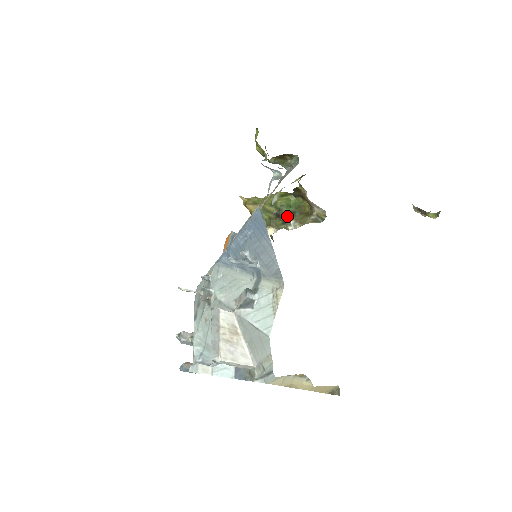
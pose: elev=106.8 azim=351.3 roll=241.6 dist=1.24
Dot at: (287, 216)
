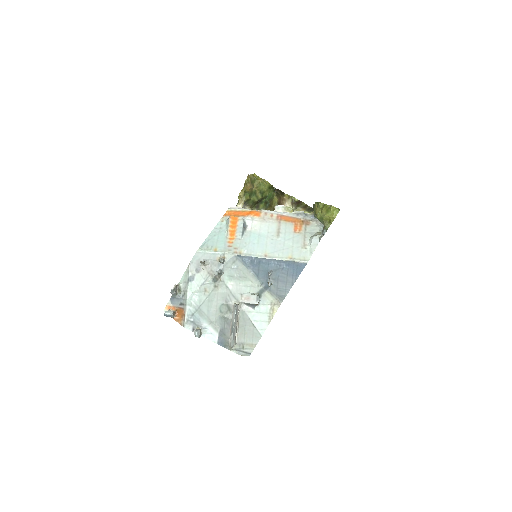
Dot at: (262, 203)
